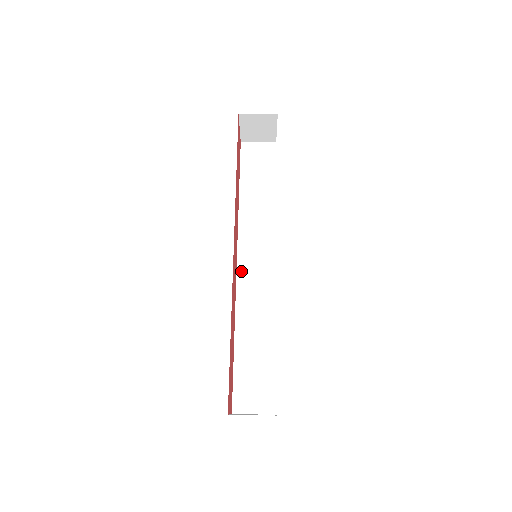
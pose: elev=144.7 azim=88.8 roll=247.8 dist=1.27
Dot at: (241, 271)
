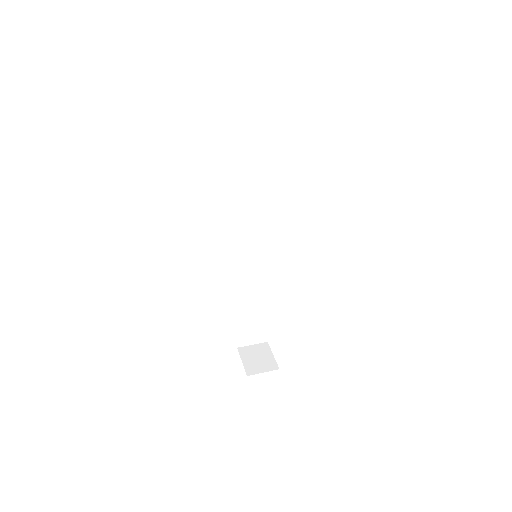
Dot at: (237, 253)
